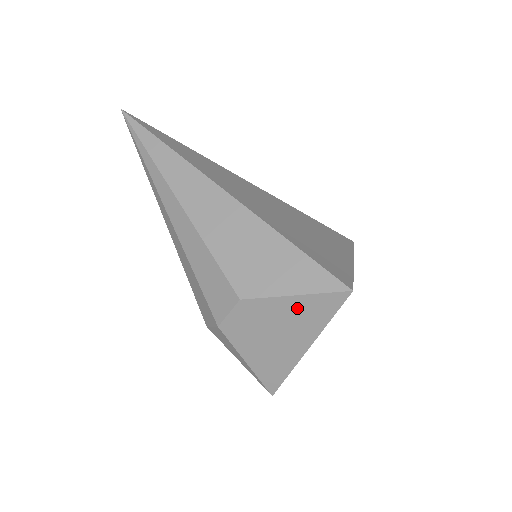
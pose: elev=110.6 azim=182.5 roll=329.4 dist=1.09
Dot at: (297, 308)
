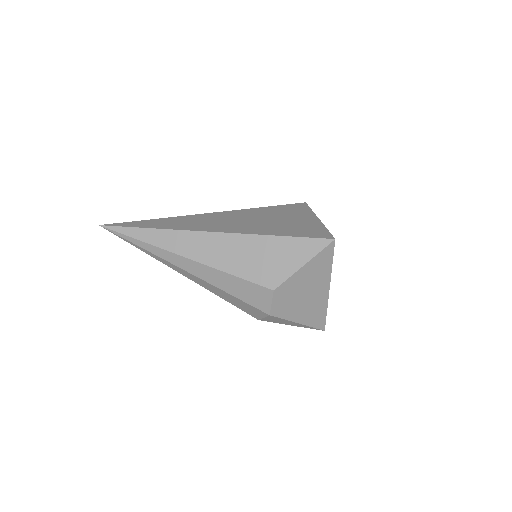
Dot at: (309, 271)
